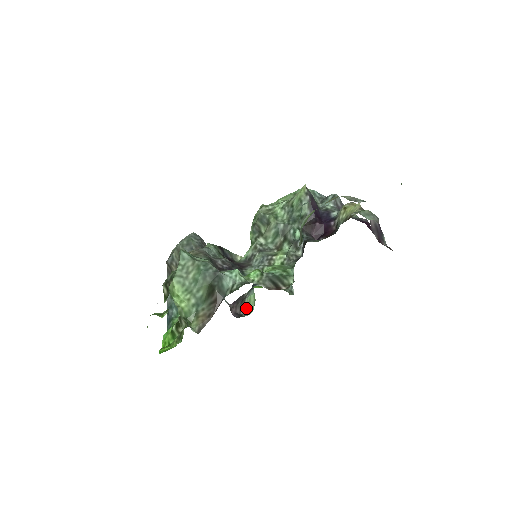
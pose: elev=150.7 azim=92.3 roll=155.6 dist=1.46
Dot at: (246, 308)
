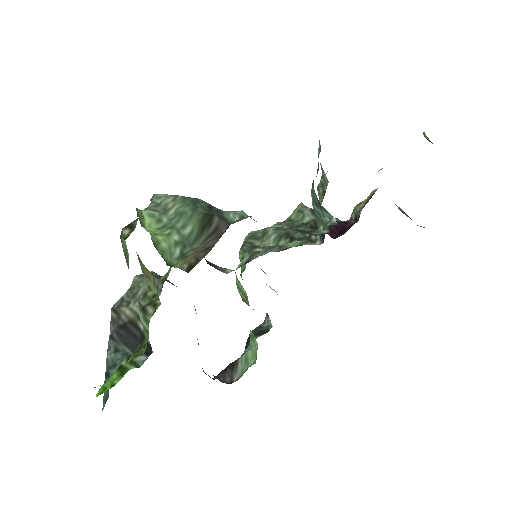
Dot at: (241, 370)
